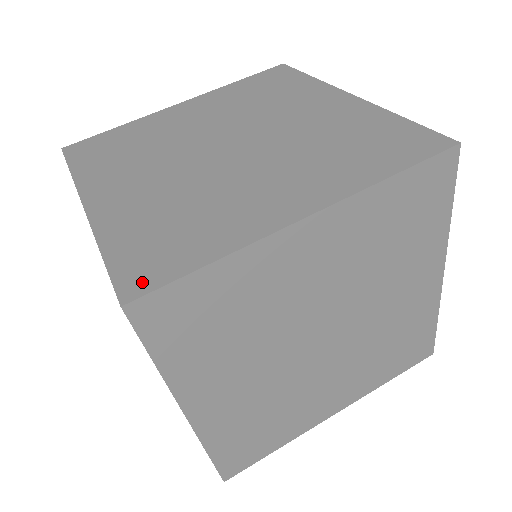
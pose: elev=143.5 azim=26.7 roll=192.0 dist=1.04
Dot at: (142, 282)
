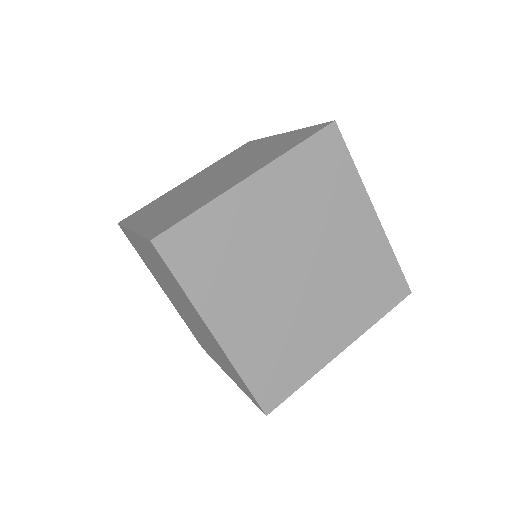
Dot at: (161, 230)
